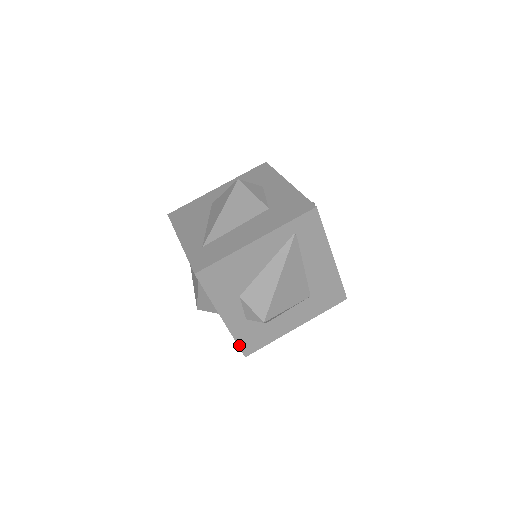
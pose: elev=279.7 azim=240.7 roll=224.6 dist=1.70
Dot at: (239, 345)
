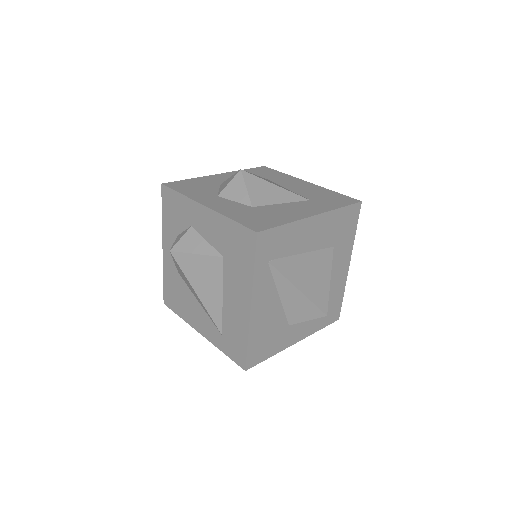
Dot at: (326, 325)
